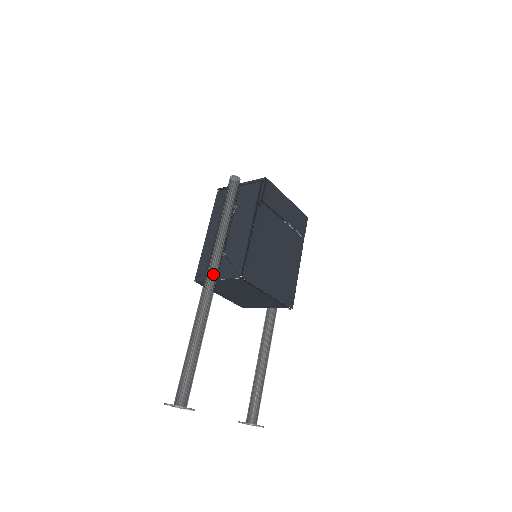
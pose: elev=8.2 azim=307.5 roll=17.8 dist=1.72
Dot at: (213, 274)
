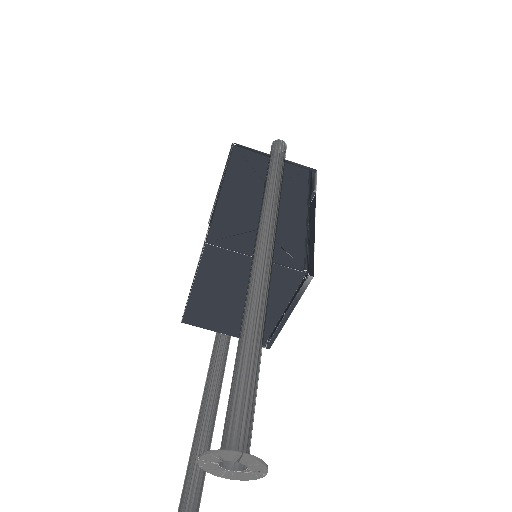
Dot at: (274, 246)
